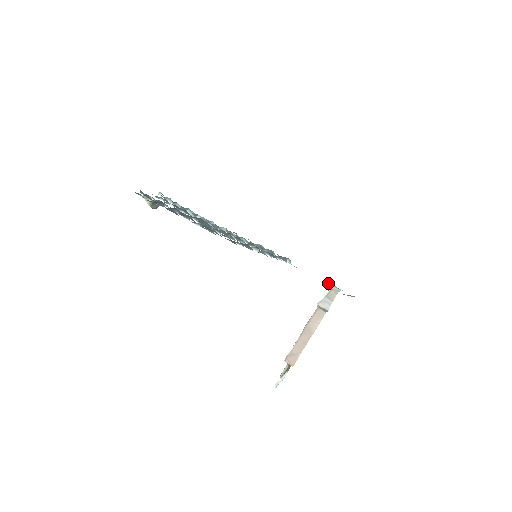
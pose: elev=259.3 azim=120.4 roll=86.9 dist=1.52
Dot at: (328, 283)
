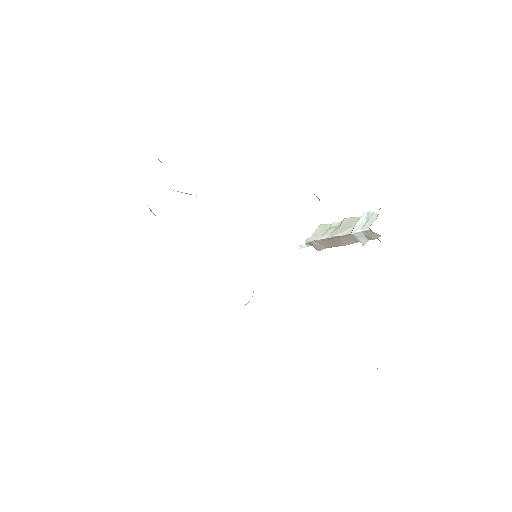
Dot at: occluded
